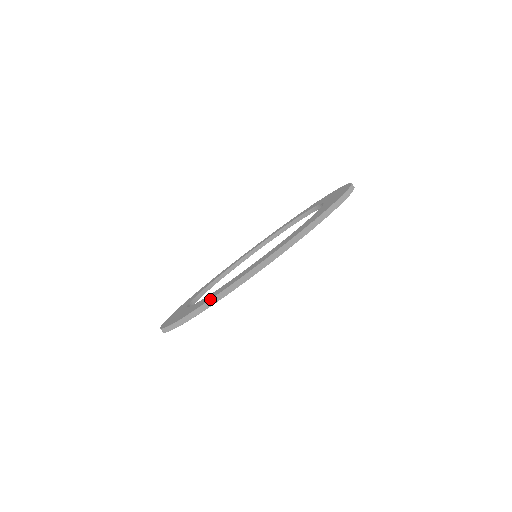
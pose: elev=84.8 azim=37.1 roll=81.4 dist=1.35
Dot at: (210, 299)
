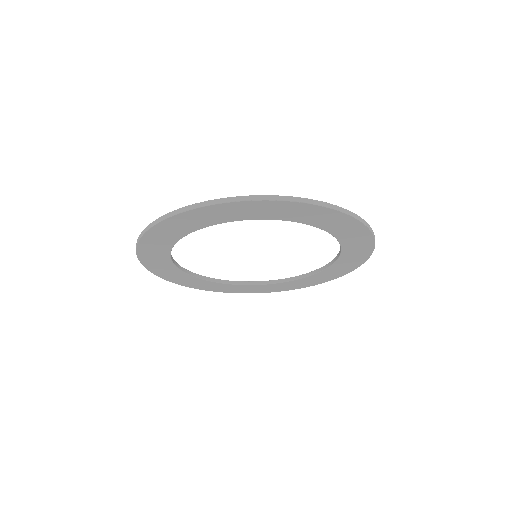
Dot at: (153, 221)
